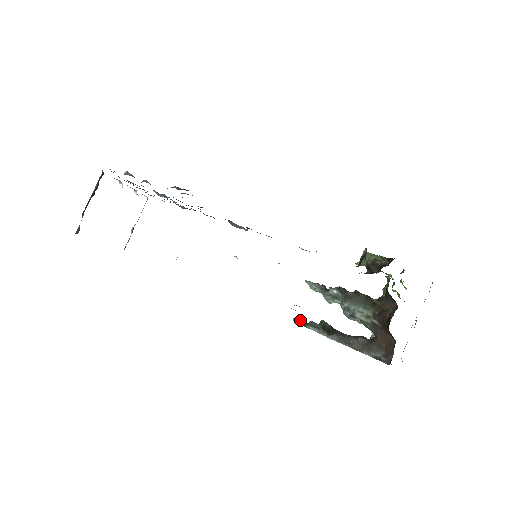
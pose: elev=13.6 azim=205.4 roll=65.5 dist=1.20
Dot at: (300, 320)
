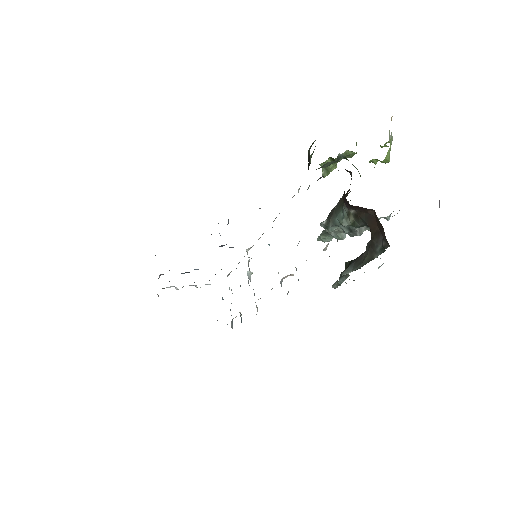
Dot at: (336, 282)
